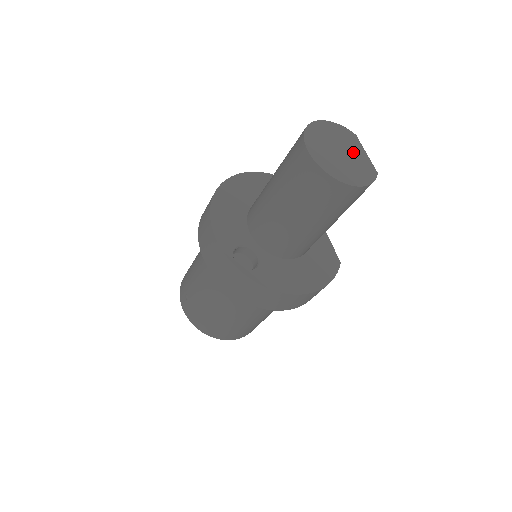
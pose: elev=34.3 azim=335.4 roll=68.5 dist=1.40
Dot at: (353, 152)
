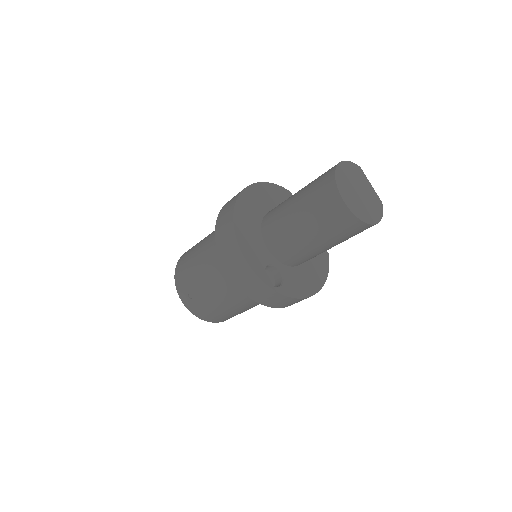
Dot at: (365, 188)
